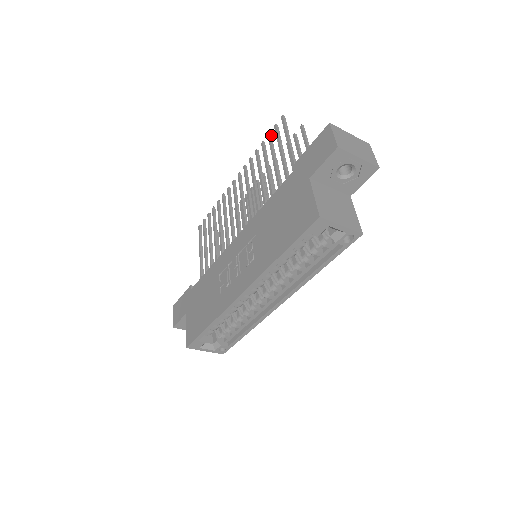
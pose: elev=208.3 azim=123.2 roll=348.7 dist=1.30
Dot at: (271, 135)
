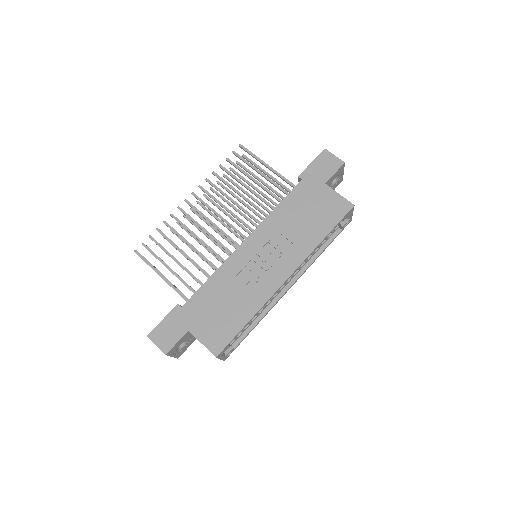
Dot at: (229, 160)
